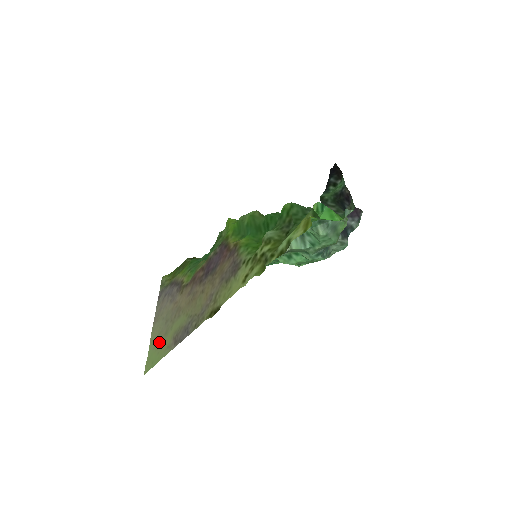
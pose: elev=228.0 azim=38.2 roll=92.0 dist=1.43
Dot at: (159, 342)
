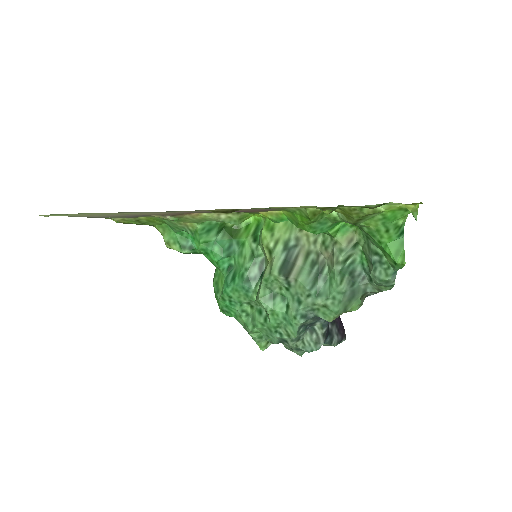
Dot at: (84, 214)
